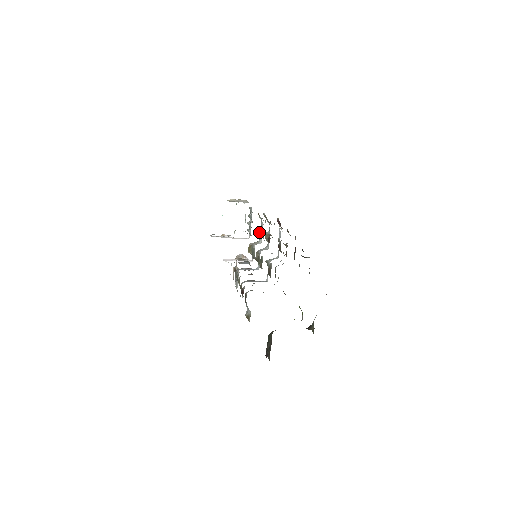
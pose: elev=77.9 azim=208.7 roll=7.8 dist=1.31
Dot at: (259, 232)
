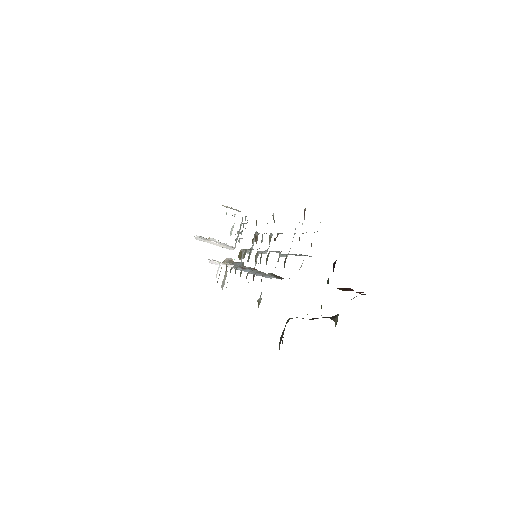
Dot at: (255, 238)
